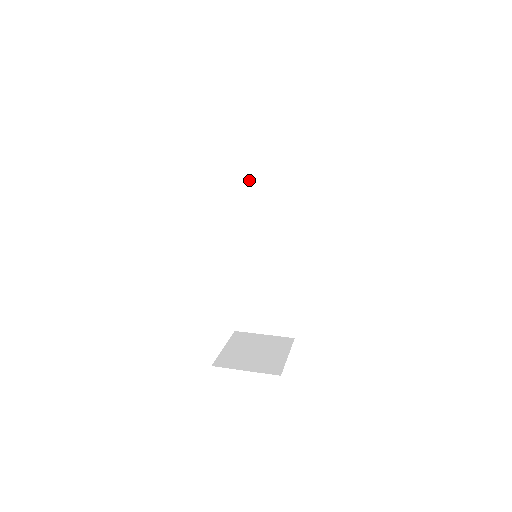
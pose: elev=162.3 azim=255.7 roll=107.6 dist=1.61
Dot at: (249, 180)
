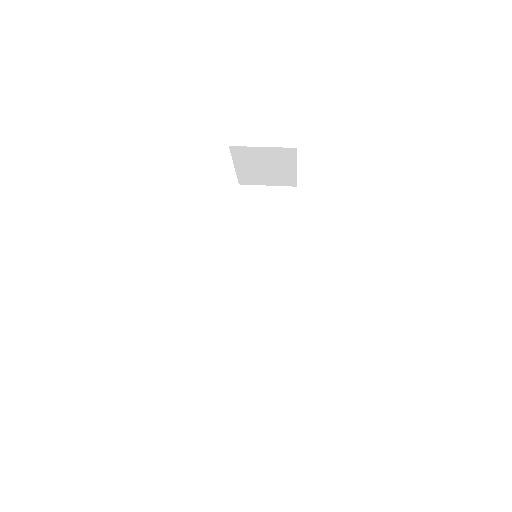
Dot at: (250, 212)
